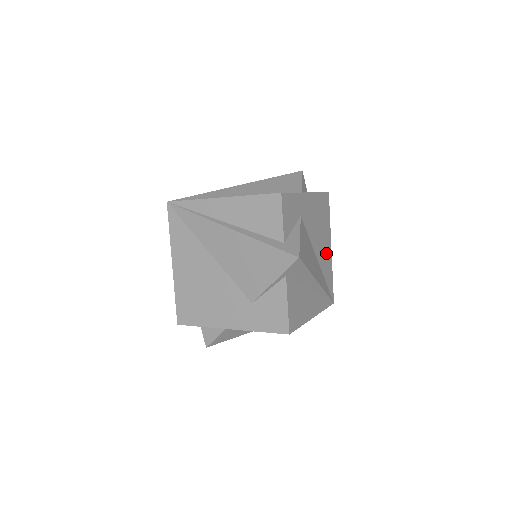
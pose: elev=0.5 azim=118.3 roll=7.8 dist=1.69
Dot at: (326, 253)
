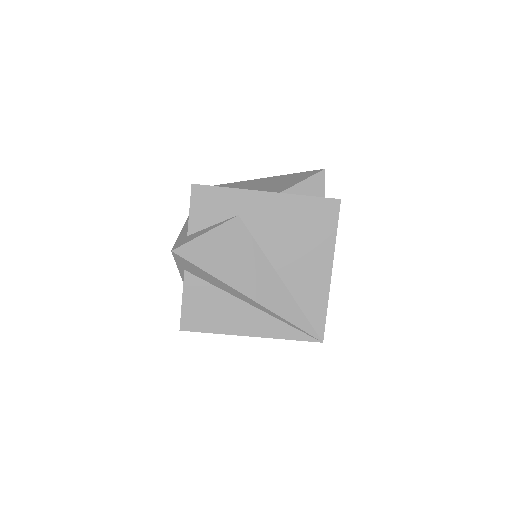
Dot at: (311, 274)
